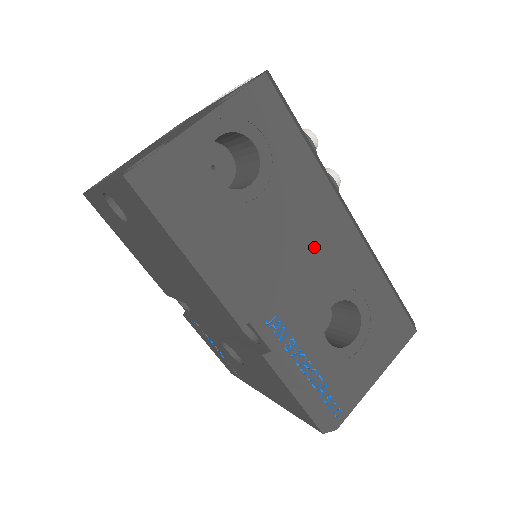
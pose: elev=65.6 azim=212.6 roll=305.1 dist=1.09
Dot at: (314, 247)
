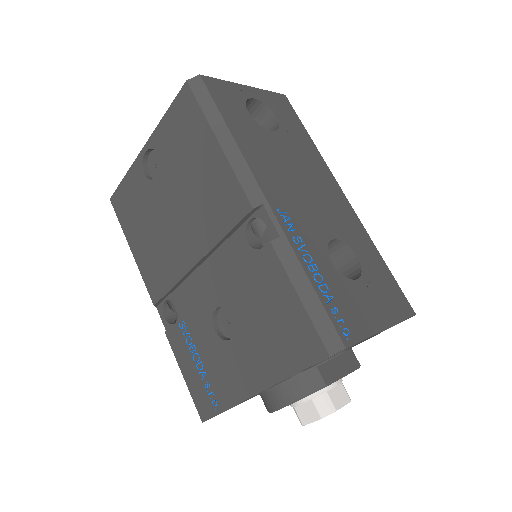
Dot at: (317, 192)
